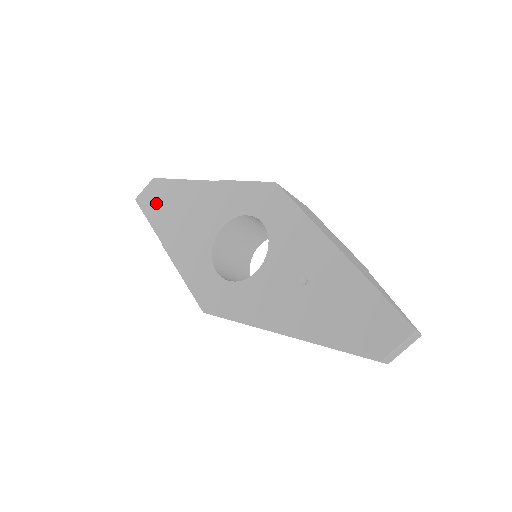
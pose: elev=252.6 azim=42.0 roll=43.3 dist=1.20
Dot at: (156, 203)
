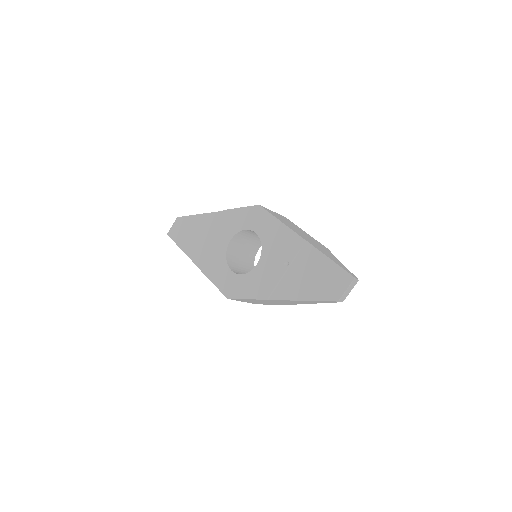
Dot at: (182, 234)
